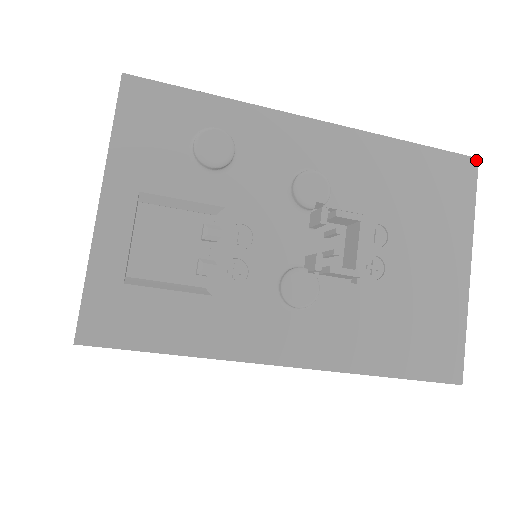
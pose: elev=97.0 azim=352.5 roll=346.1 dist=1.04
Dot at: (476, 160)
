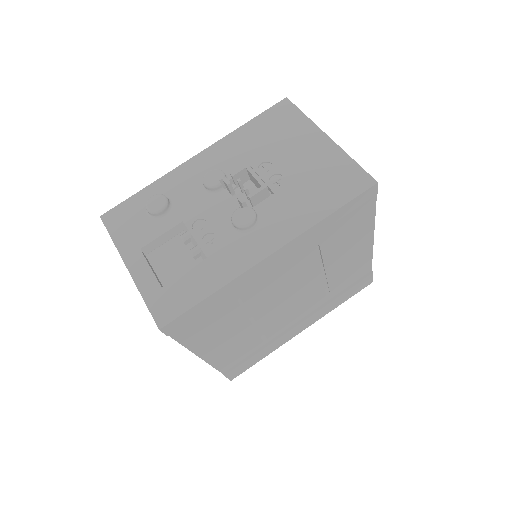
Dot at: (286, 99)
